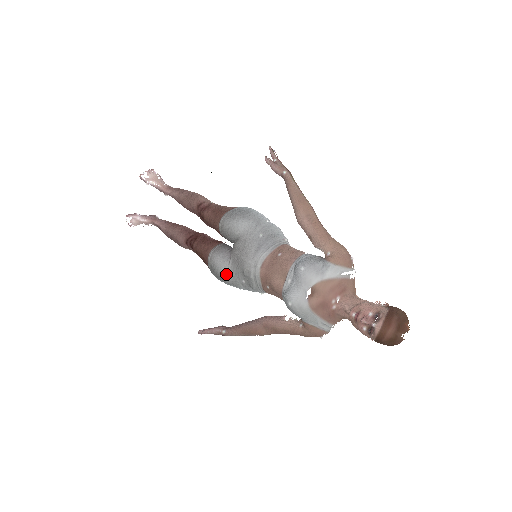
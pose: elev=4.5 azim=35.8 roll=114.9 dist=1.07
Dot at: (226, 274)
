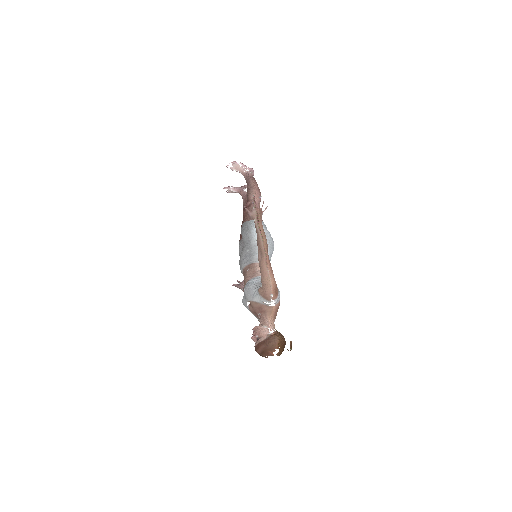
Dot at: occluded
